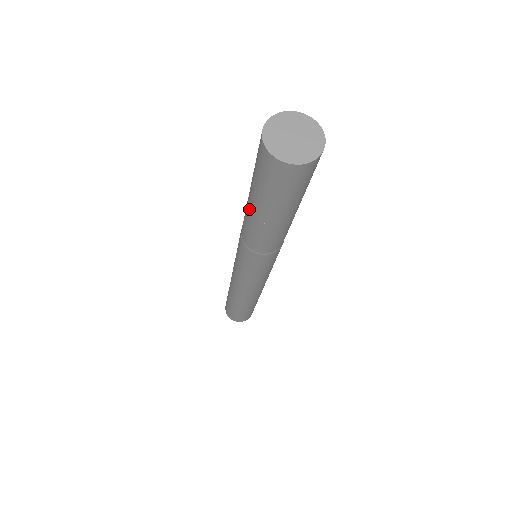
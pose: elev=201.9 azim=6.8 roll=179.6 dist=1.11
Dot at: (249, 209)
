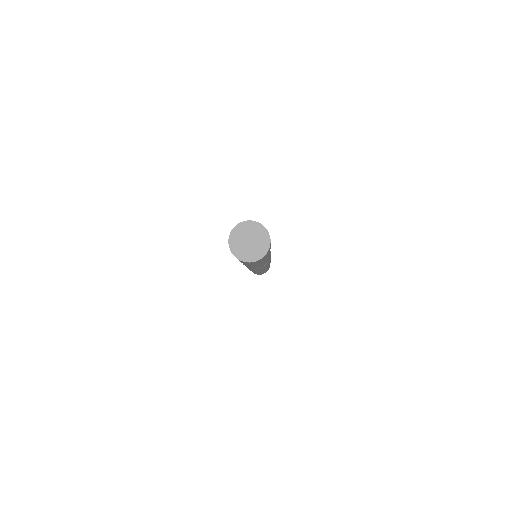
Dot at: occluded
